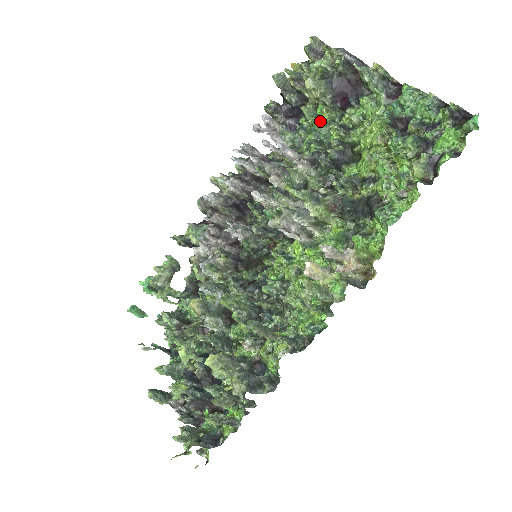
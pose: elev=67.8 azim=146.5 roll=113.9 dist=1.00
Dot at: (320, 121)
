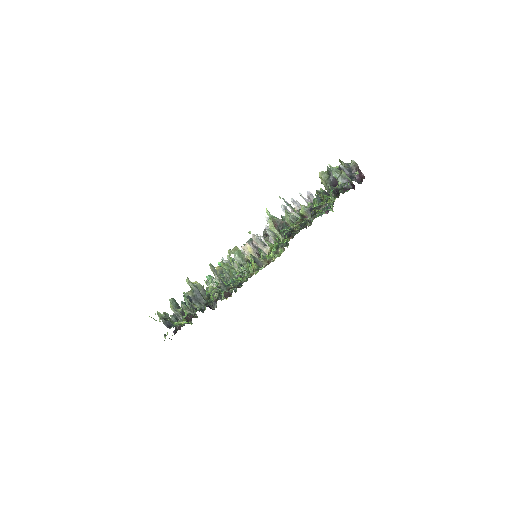
Dot at: occluded
